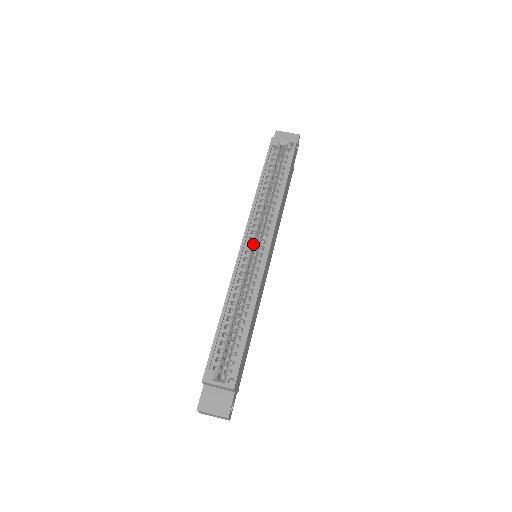
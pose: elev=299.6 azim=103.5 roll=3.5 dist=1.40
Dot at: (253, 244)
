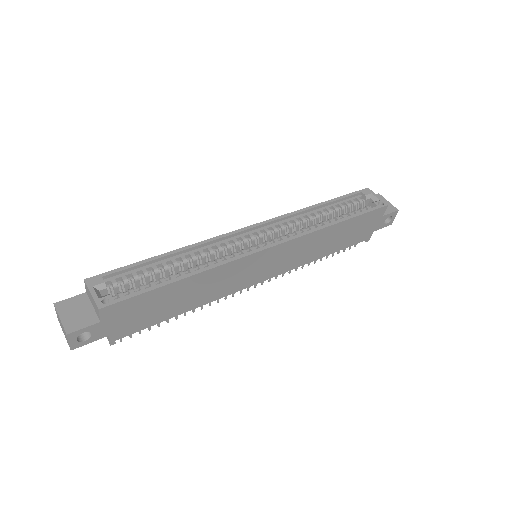
Dot at: (260, 236)
